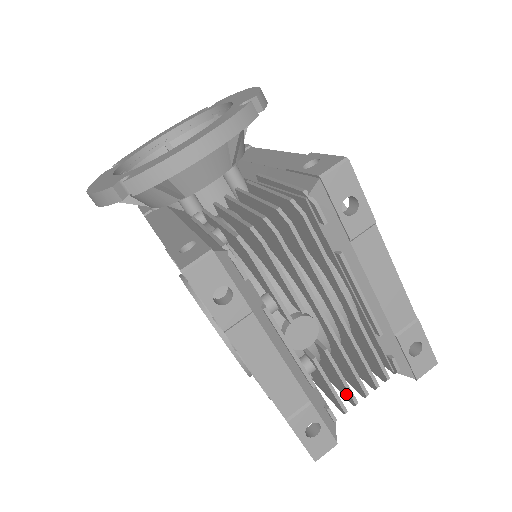
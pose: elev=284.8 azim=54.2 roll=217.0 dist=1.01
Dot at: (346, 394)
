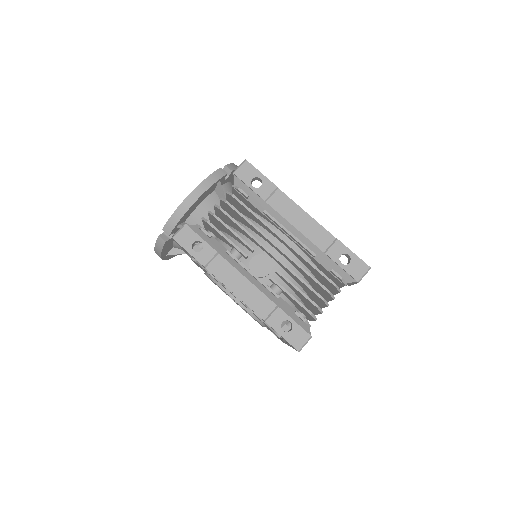
Dot at: (313, 306)
